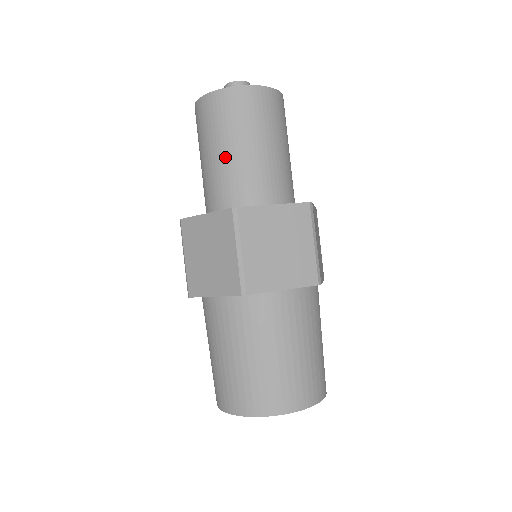
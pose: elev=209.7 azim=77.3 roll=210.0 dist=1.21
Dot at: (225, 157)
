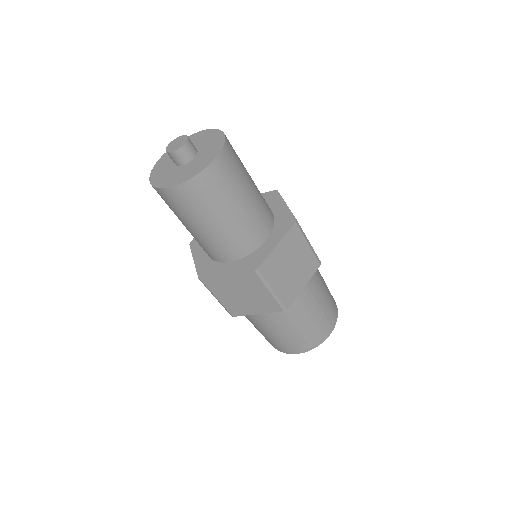
Dot at: (186, 228)
